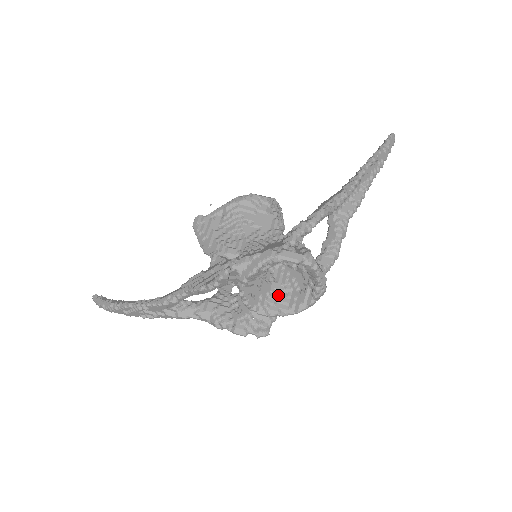
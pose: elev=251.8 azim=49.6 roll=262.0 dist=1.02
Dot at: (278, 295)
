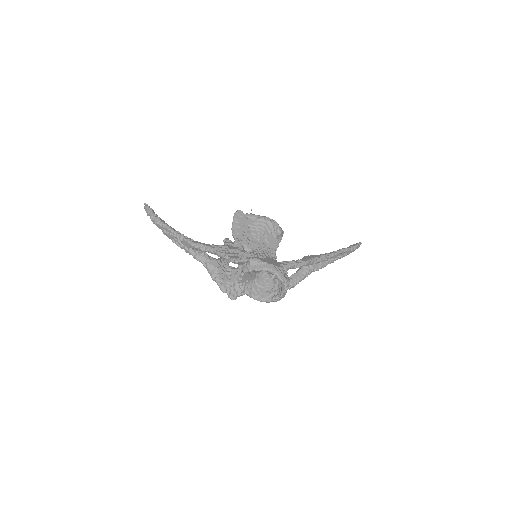
Dot at: (255, 285)
